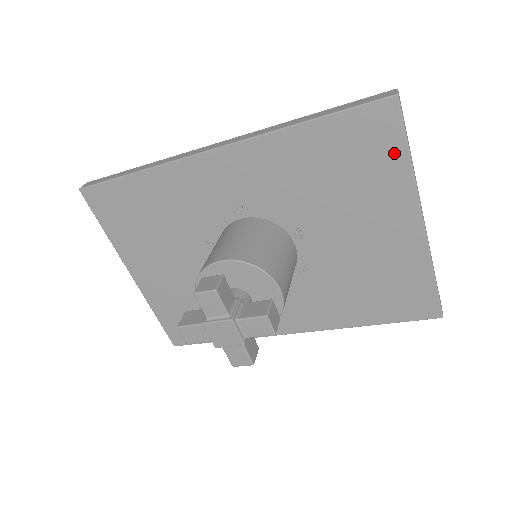
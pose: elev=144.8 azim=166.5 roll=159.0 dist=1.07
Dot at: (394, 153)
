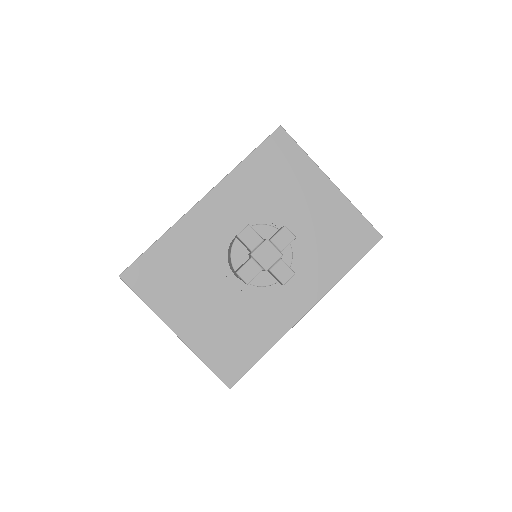
Dot at: (296, 153)
